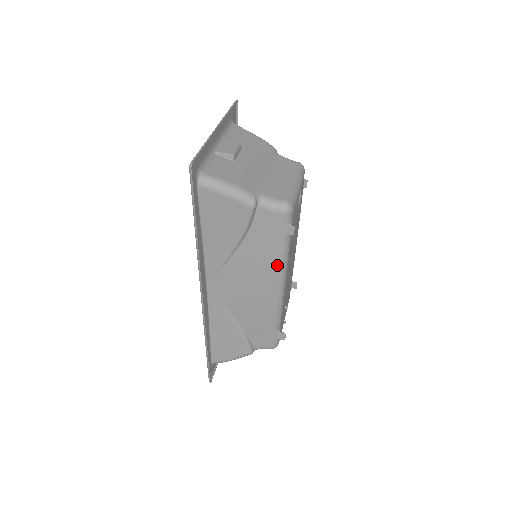
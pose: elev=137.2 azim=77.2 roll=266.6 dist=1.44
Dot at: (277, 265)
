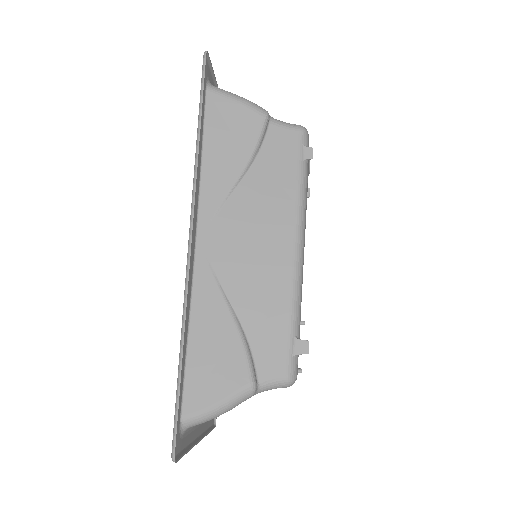
Dot at: (294, 200)
